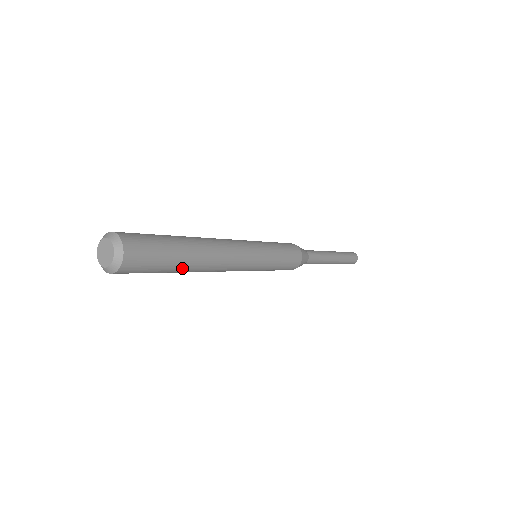
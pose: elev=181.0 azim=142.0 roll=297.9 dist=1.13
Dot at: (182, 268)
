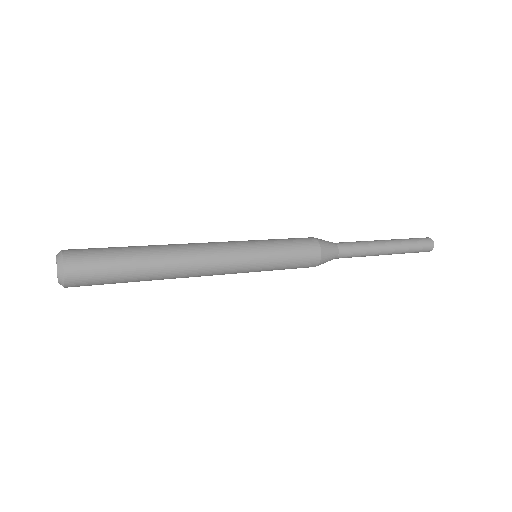
Dot at: (142, 280)
